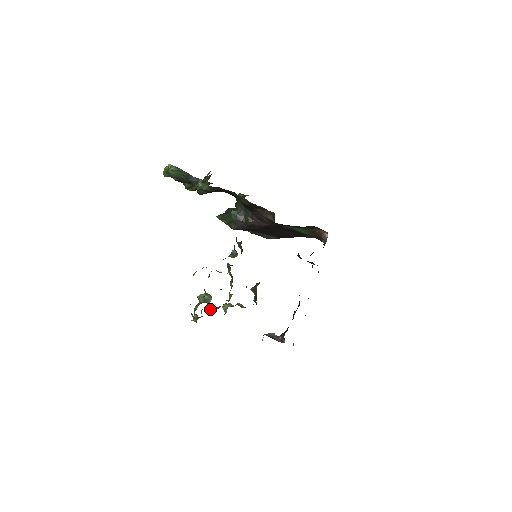
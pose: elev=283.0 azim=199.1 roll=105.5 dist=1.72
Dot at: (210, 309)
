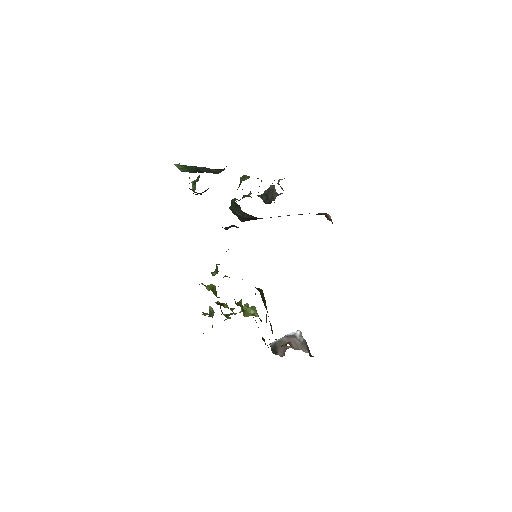
Dot at: occluded
